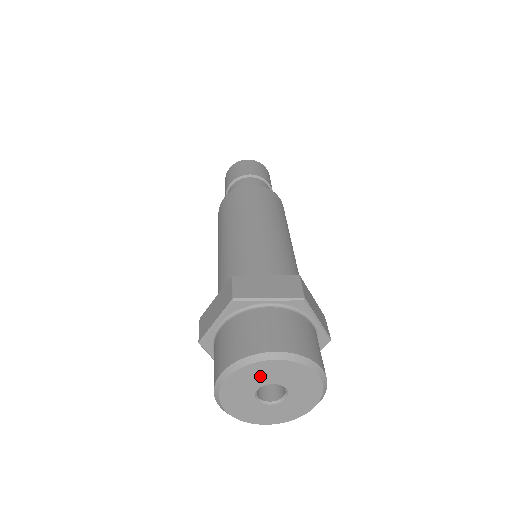
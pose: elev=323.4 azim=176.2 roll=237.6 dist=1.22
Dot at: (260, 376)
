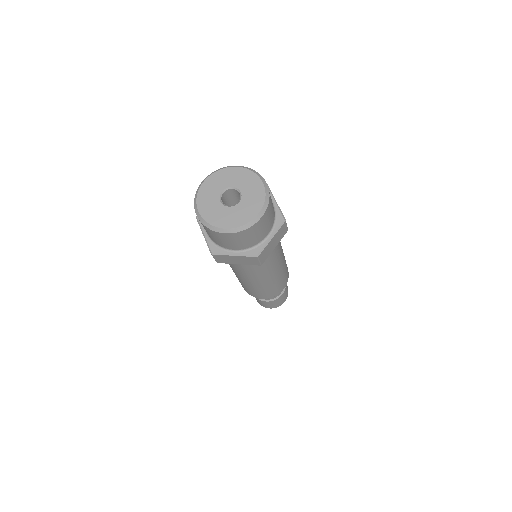
Dot at: (225, 180)
